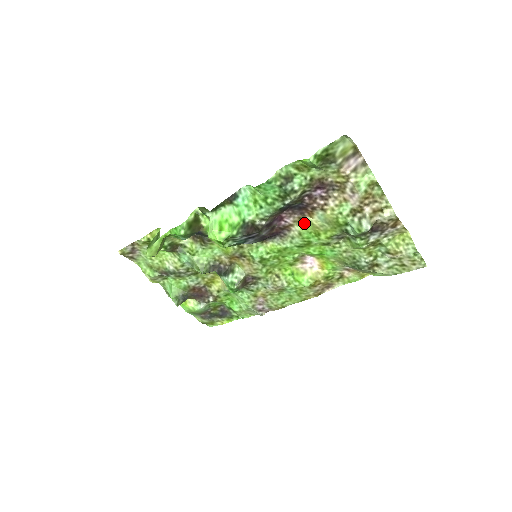
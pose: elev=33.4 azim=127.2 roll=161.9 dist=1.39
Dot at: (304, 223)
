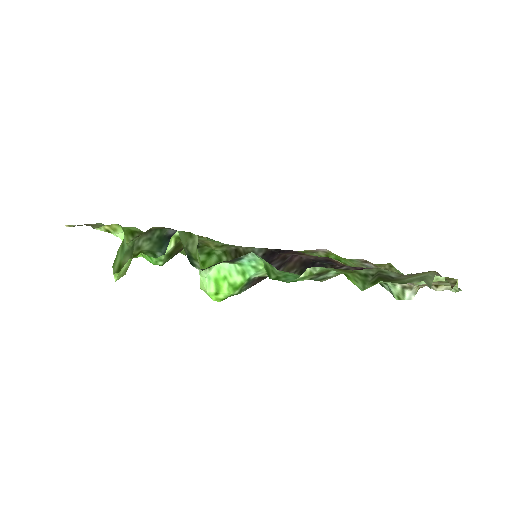
Dot at: occluded
